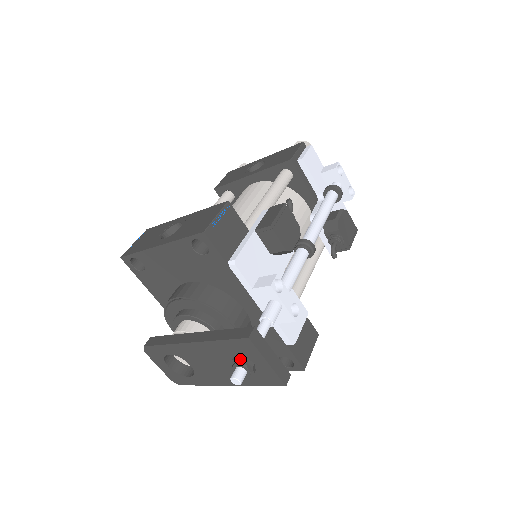
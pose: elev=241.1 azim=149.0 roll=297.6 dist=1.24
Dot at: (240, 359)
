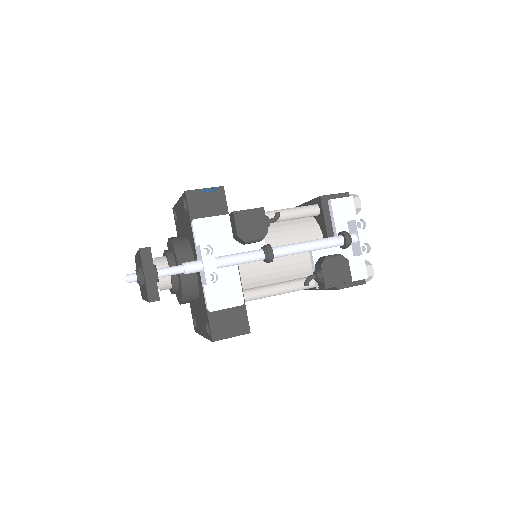
Dot at: (138, 268)
